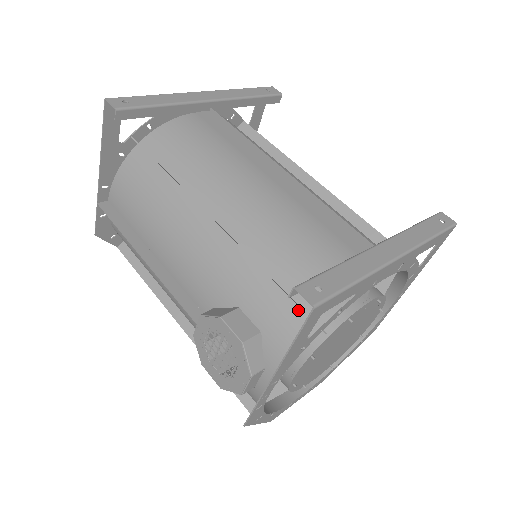
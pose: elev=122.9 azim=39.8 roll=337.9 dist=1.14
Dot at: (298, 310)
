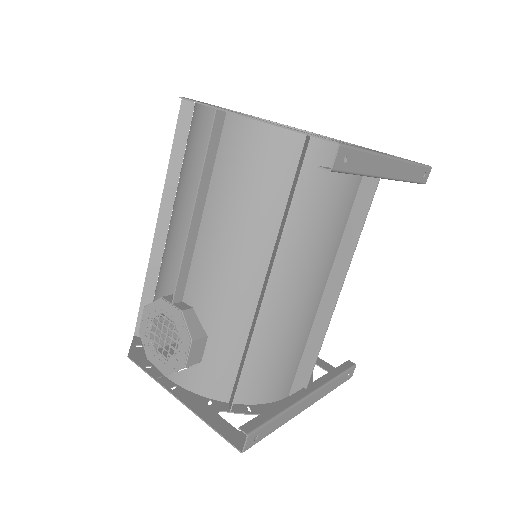
Dot at: (233, 382)
